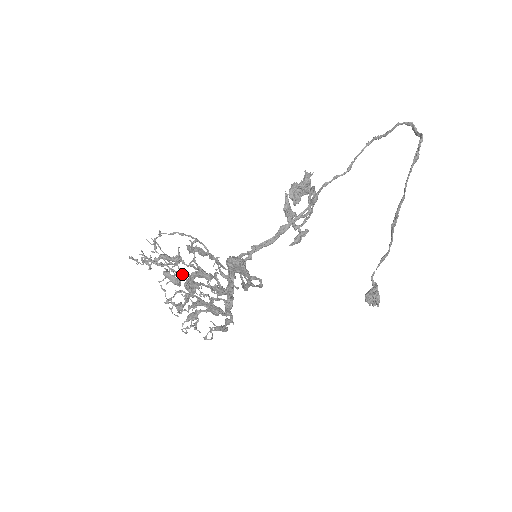
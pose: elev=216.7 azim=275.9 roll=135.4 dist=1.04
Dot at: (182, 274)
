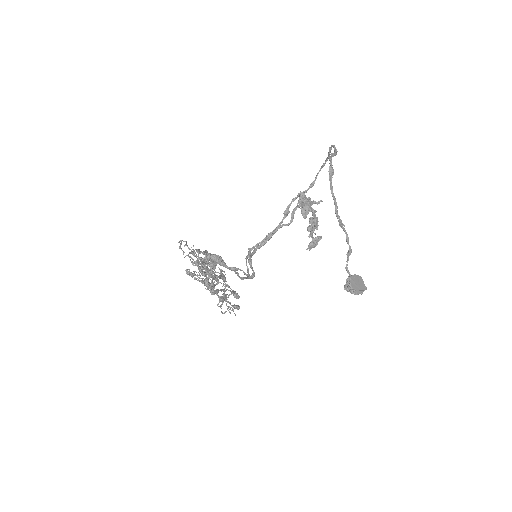
Dot at: (200, 268)
